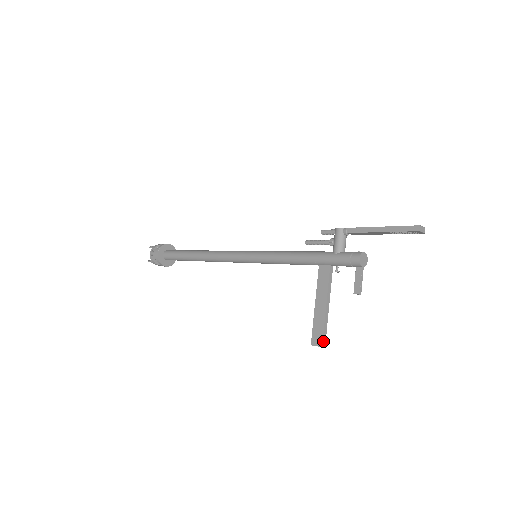
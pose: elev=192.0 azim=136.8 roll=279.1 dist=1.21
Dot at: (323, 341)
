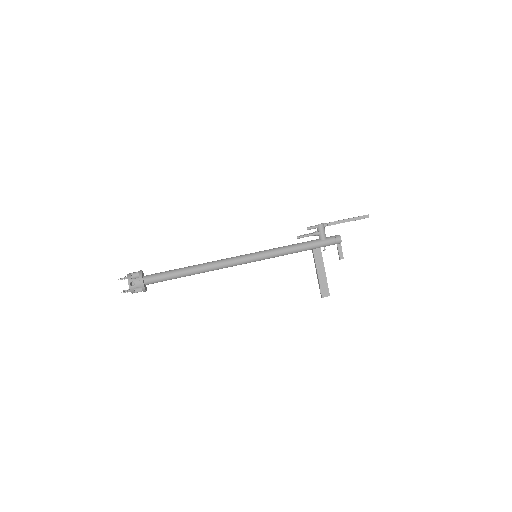
Dot at: occluded
